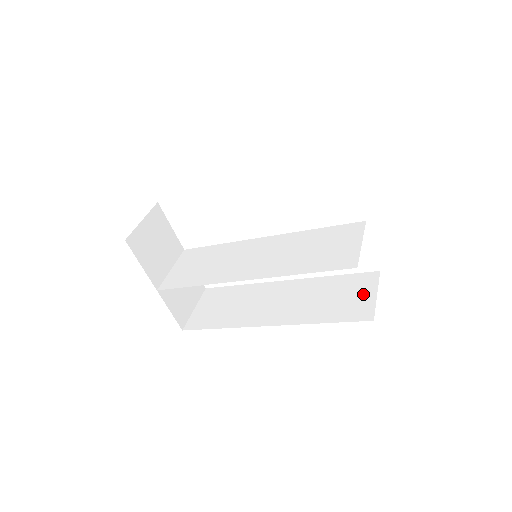
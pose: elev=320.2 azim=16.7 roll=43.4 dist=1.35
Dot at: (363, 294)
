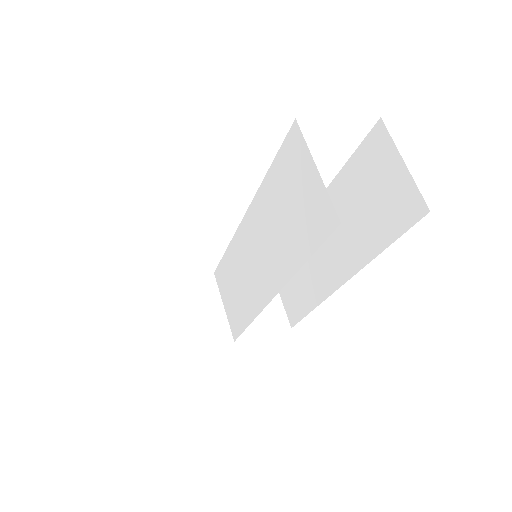
Dot at: (390, 174)
